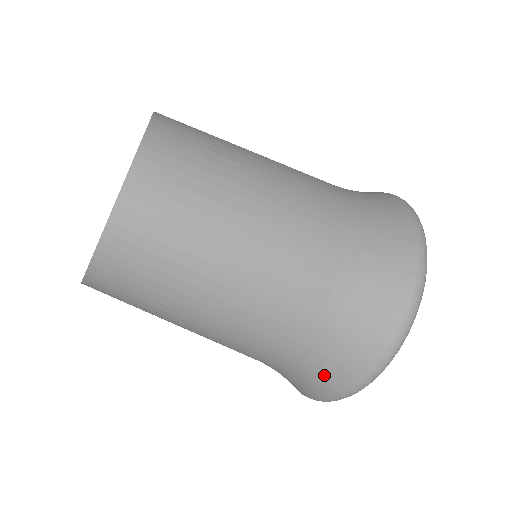
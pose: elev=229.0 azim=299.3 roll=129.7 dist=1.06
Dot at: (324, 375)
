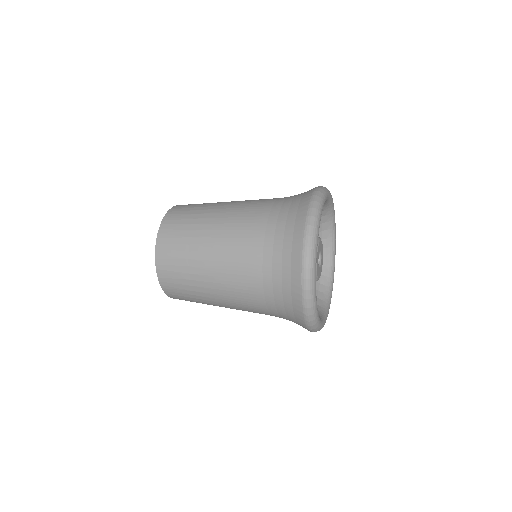
Dot at: occluded
